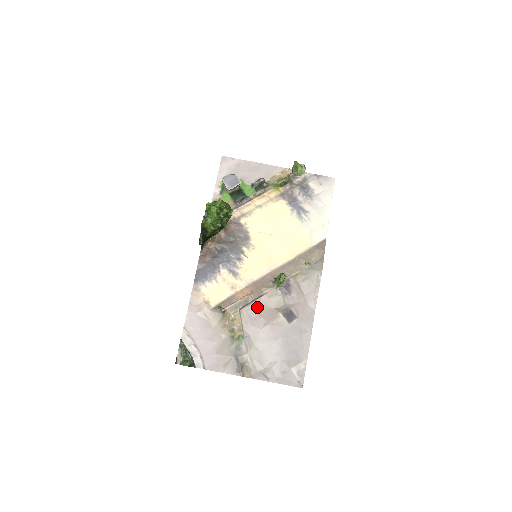
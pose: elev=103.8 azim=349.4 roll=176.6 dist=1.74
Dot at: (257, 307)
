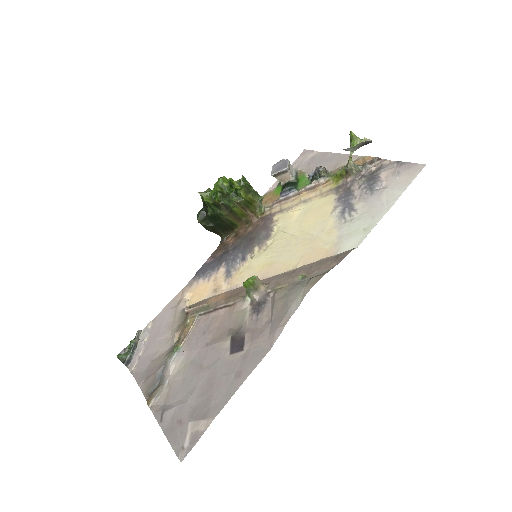
Dot at: (216, 319)
